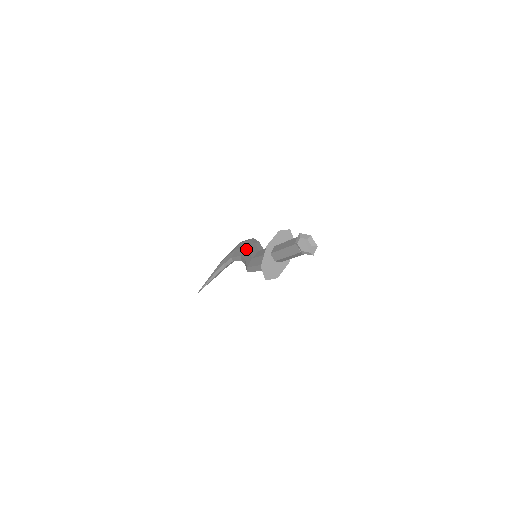
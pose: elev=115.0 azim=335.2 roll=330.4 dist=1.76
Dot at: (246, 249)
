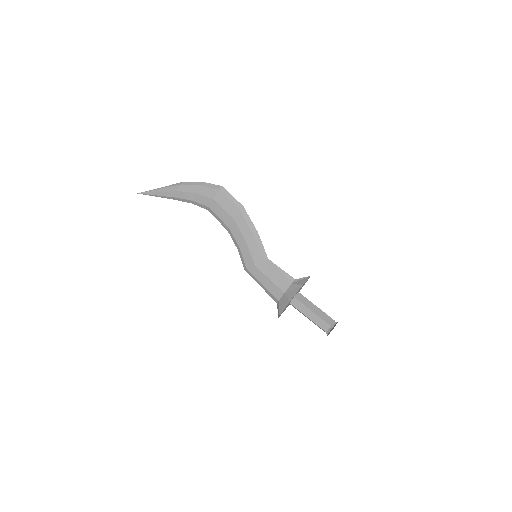
Dot at: (239, 230)
